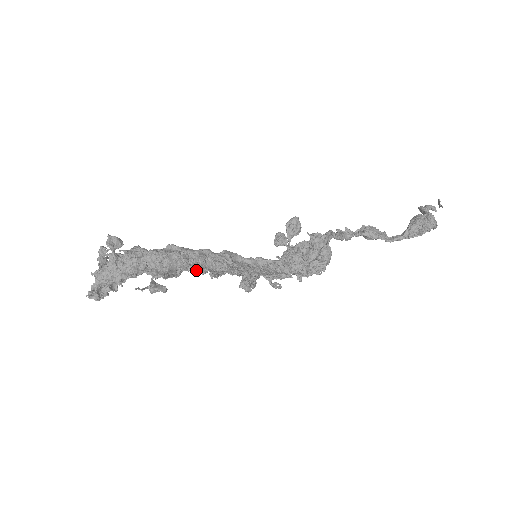
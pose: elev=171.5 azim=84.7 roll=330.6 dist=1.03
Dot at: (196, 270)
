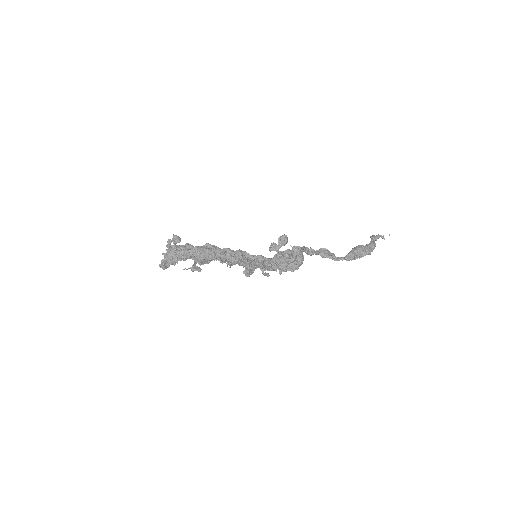
Dot at: (219, 260)
